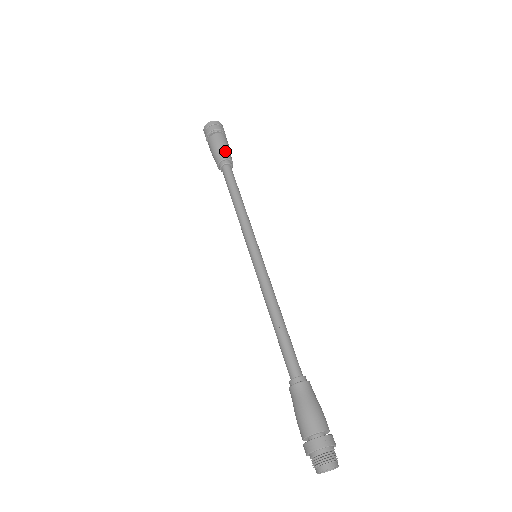
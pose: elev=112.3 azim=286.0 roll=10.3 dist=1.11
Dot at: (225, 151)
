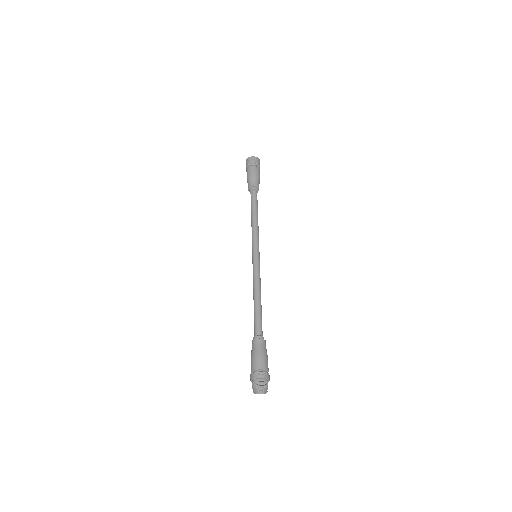
Dot at: (256, 180)
